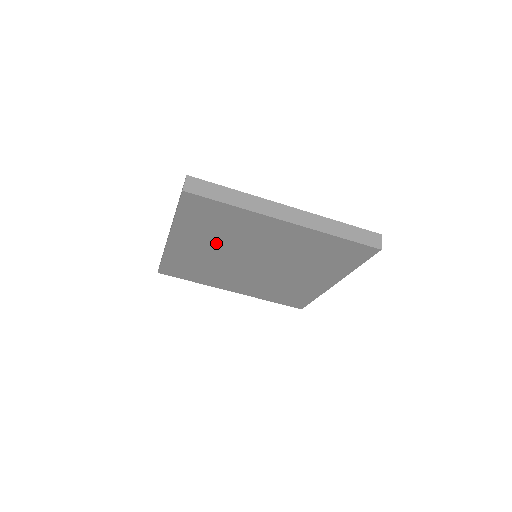
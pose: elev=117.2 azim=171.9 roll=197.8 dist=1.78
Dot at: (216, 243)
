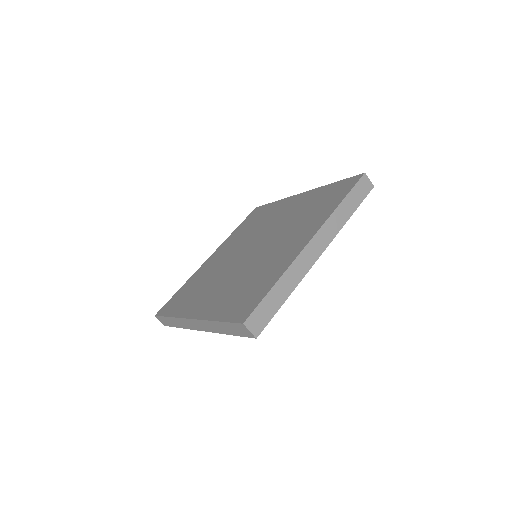
Dot at: occluded
